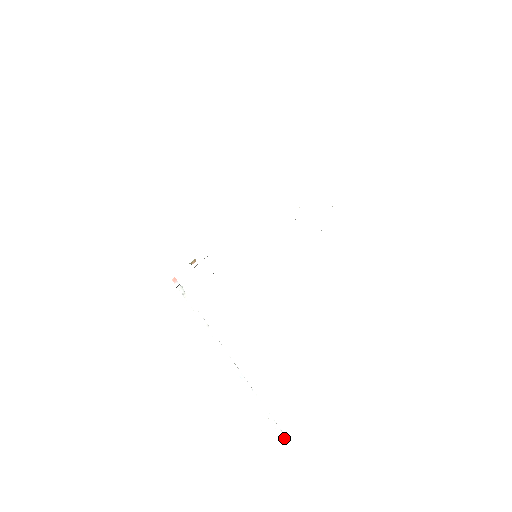
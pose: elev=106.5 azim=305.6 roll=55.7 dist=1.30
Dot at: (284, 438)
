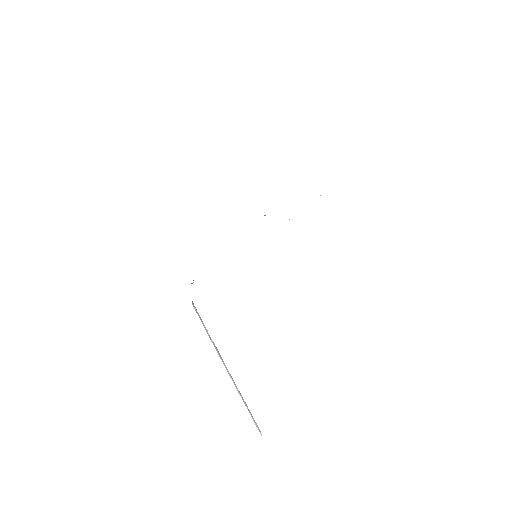
Dot at: occluded
